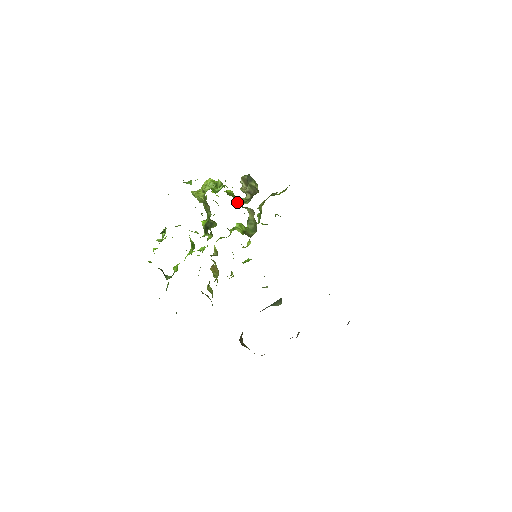
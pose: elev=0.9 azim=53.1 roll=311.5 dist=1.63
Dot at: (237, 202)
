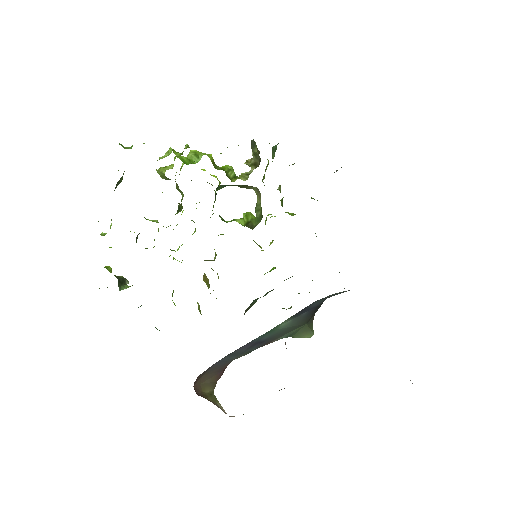
Dot at: (235, 180)
